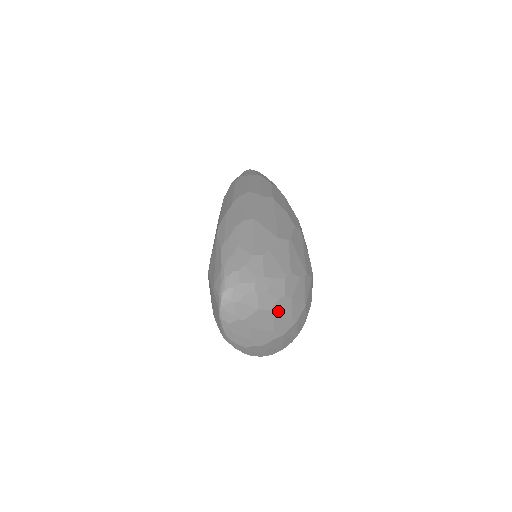
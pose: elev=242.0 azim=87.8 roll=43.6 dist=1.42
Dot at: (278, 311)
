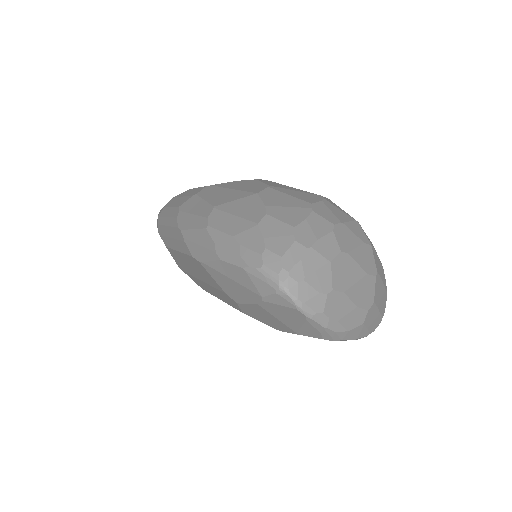
Dot at: (347, 247)
